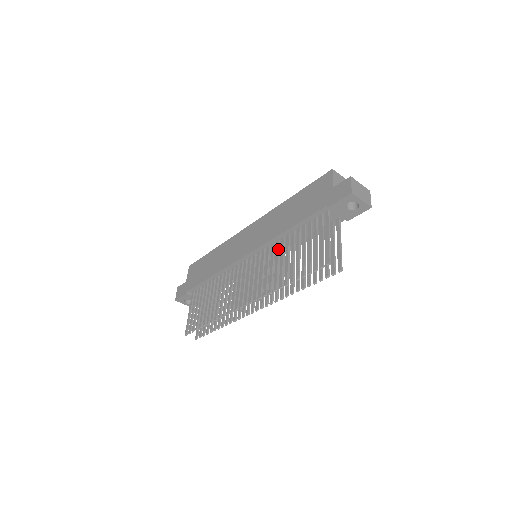
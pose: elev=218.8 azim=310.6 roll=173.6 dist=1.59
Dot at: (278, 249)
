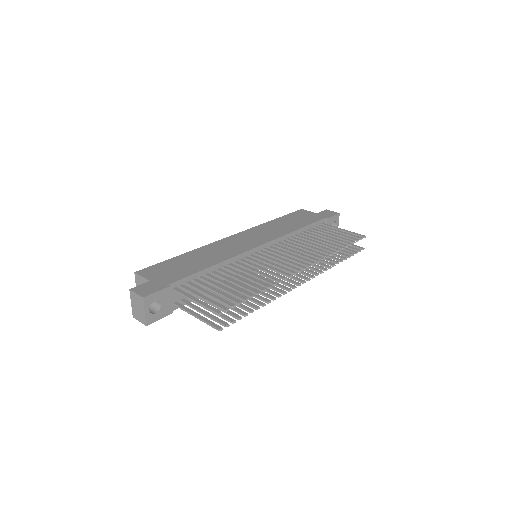
Dot at: (296, 241)
